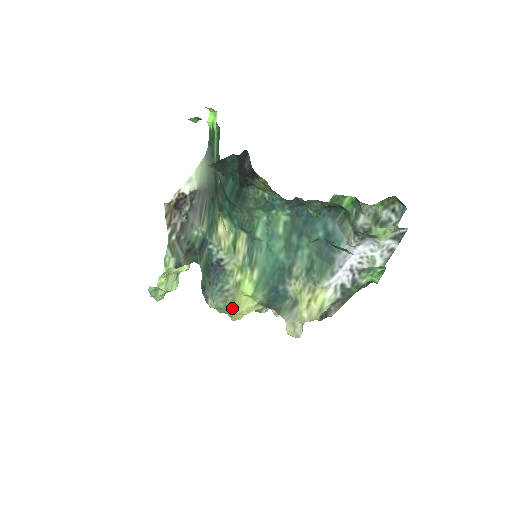
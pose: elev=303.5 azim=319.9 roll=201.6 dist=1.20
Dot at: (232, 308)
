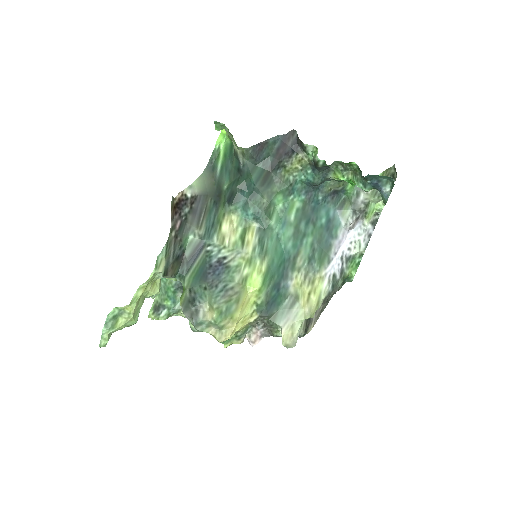
Dot at: (233, 312)
